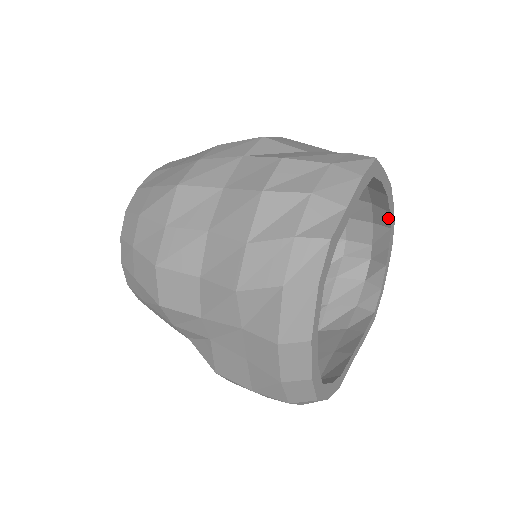
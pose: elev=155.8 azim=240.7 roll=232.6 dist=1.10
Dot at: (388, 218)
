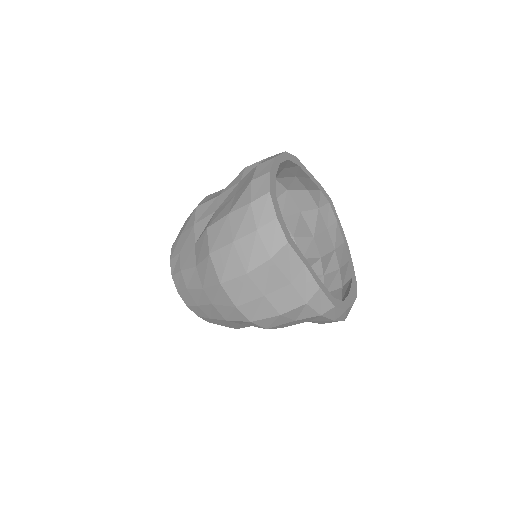
Dot at: (349, 268)
